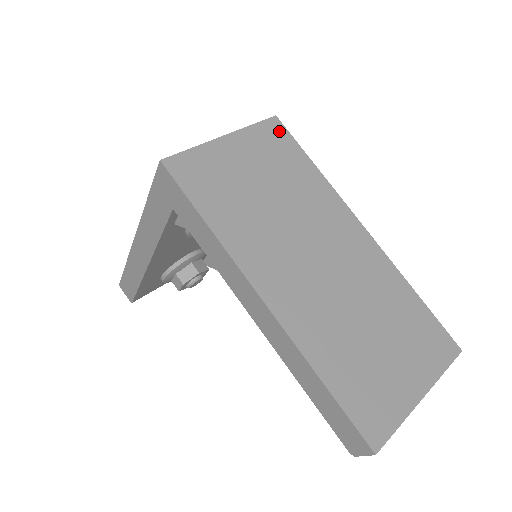
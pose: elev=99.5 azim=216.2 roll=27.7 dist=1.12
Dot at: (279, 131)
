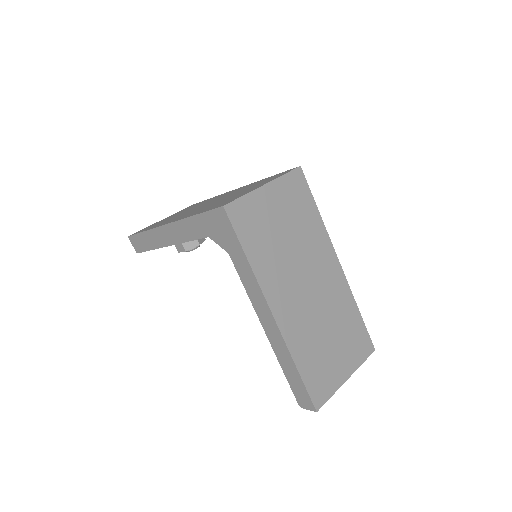
Dot at: (301, 180)
